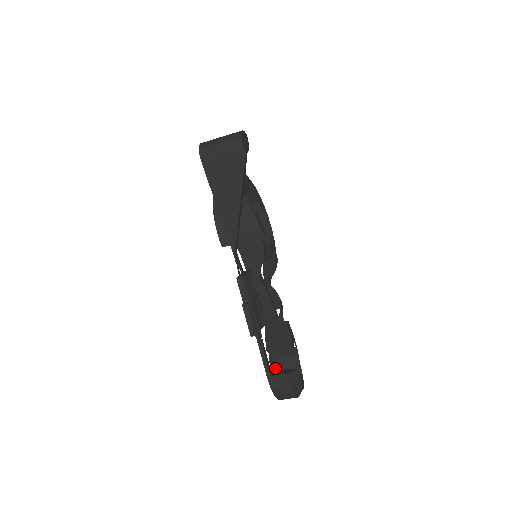
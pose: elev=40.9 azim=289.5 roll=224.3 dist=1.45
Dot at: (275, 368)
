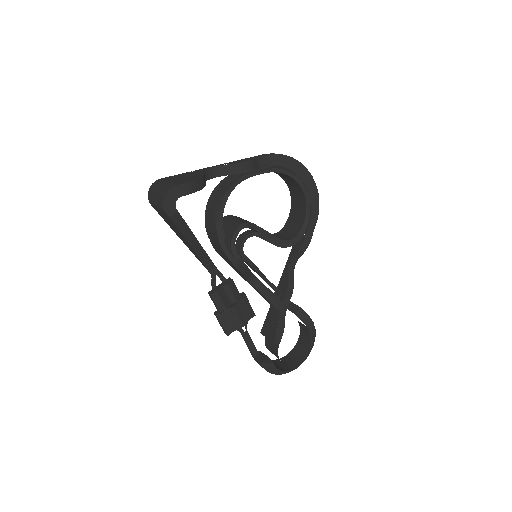
Dot at: (268, 348)
